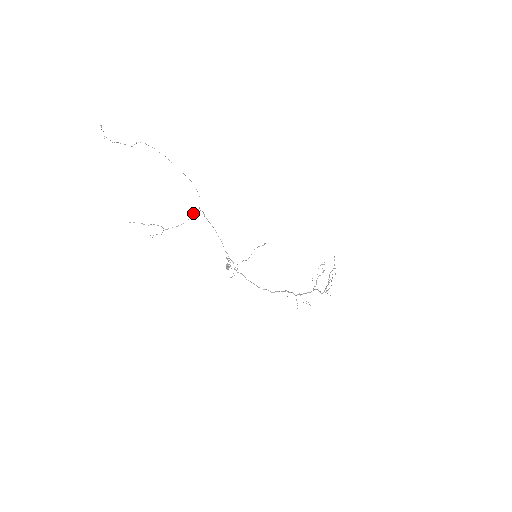
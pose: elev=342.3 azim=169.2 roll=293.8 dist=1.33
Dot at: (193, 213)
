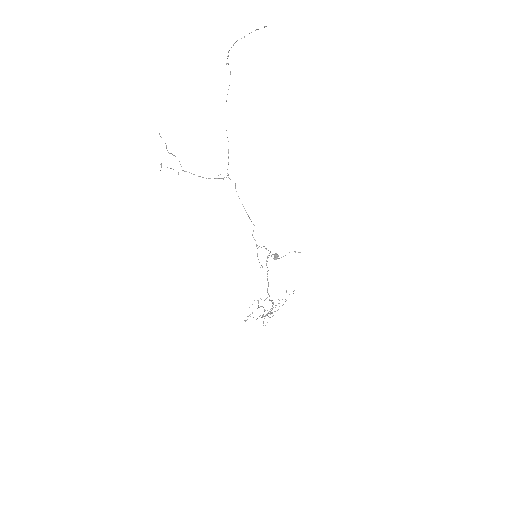
Dot at: occluded
